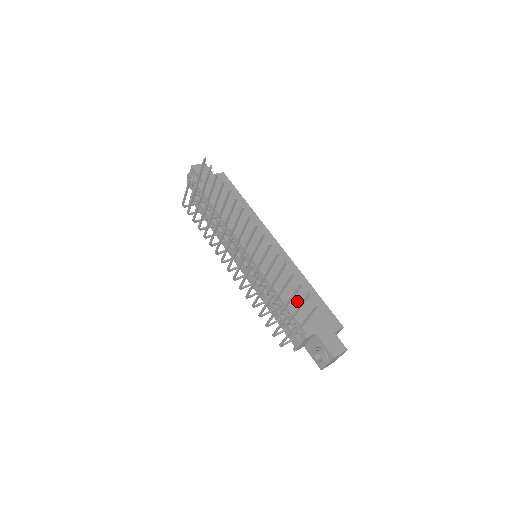
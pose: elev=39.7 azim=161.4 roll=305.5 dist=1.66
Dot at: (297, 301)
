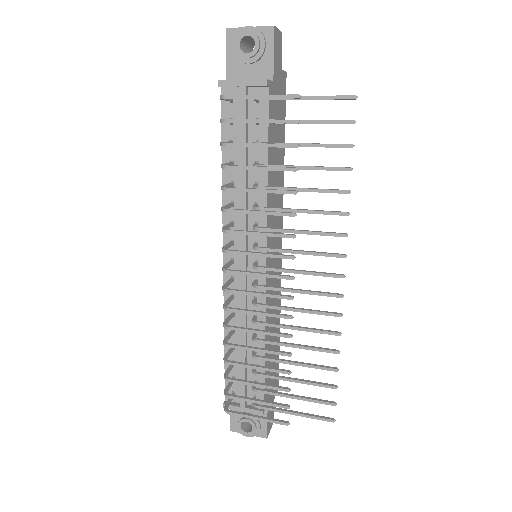
Dot at: (271, 354)
